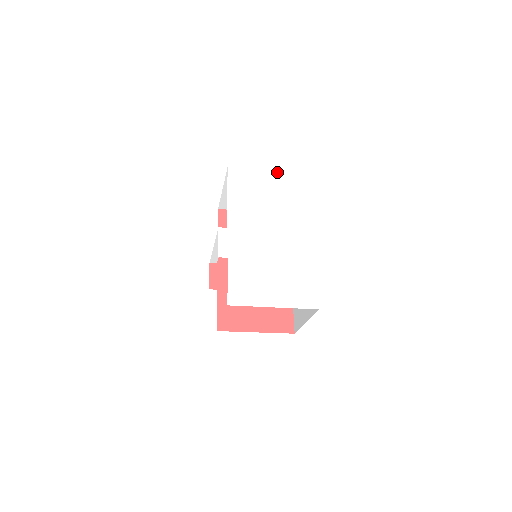
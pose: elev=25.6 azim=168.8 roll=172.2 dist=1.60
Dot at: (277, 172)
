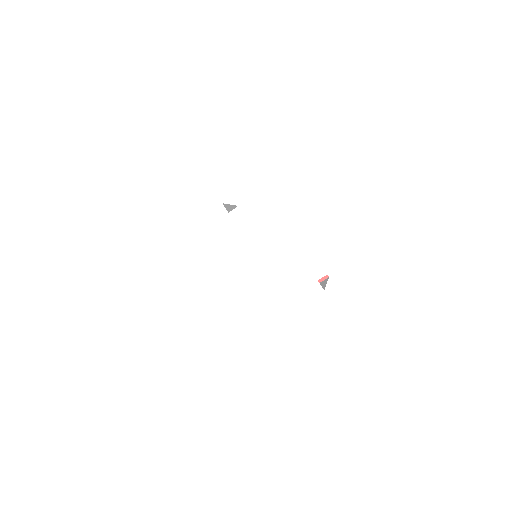
Dot at: occluded
